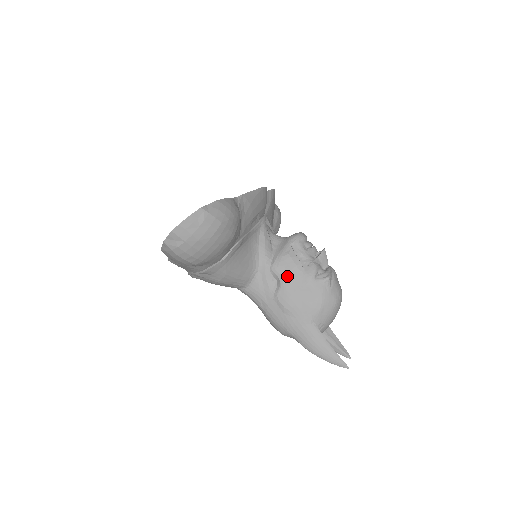
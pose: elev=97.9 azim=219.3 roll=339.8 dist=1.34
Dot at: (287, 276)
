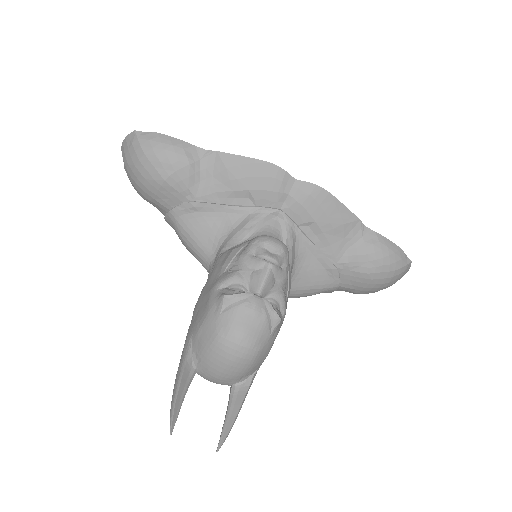
Dot at: (213, 272)
